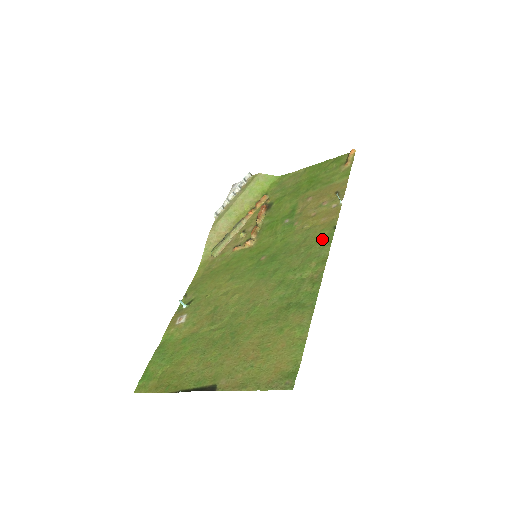
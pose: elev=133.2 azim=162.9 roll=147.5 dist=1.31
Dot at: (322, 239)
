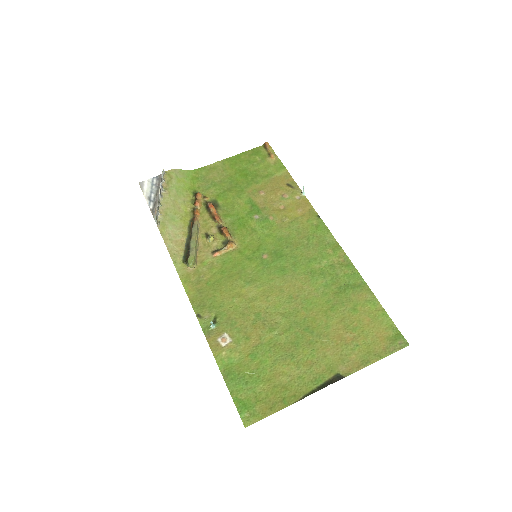
Dot at: (317, 228)
